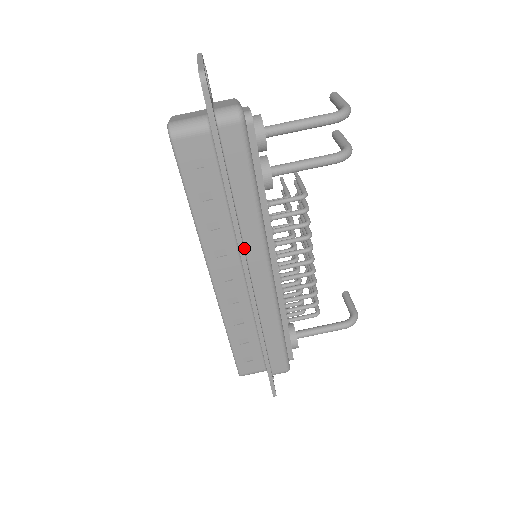
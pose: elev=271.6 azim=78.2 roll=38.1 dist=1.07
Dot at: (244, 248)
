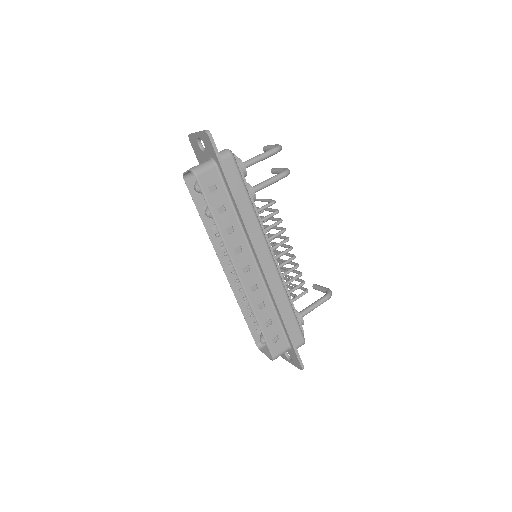
Dot at: (252, 241)
